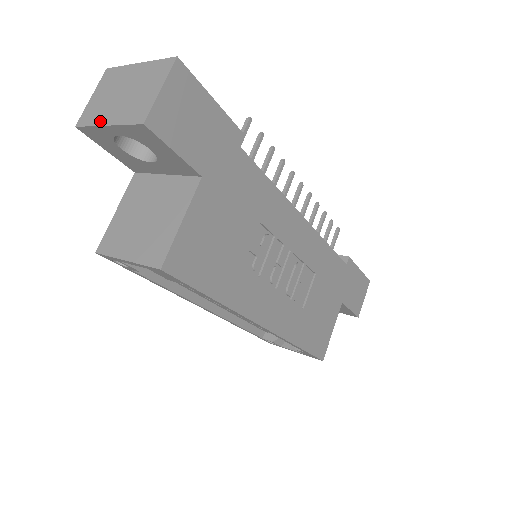
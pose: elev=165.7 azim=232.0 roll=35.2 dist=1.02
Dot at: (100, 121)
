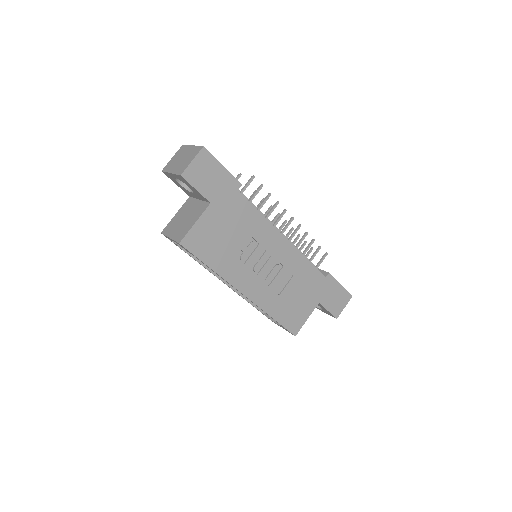
Dot at: (169, 170)
